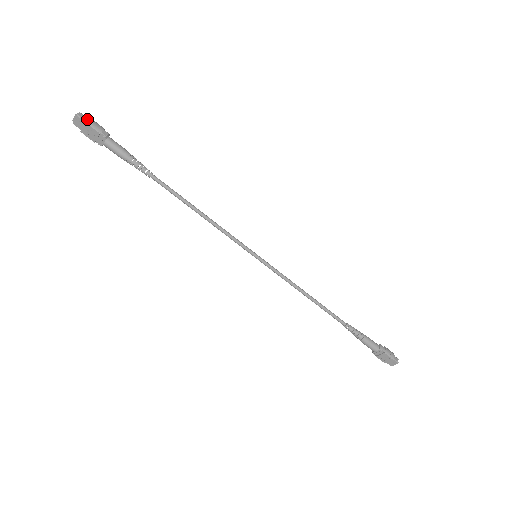
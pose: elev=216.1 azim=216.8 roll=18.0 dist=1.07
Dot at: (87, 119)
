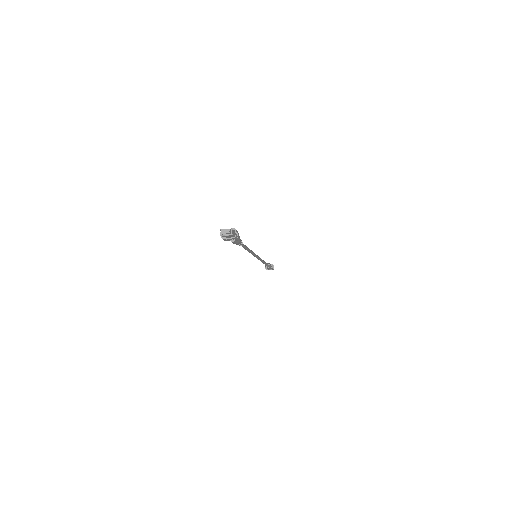
Dot at: (234, 232)
